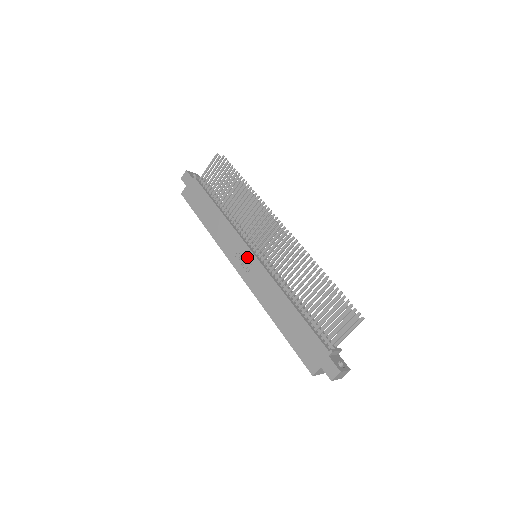
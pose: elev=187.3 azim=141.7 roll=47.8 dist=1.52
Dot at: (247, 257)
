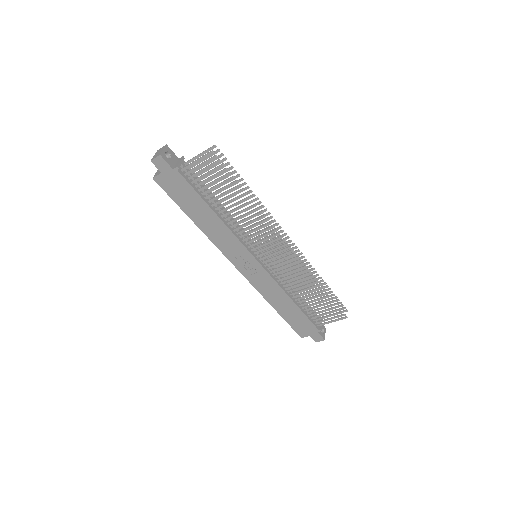
Dot at: (250, 263)
